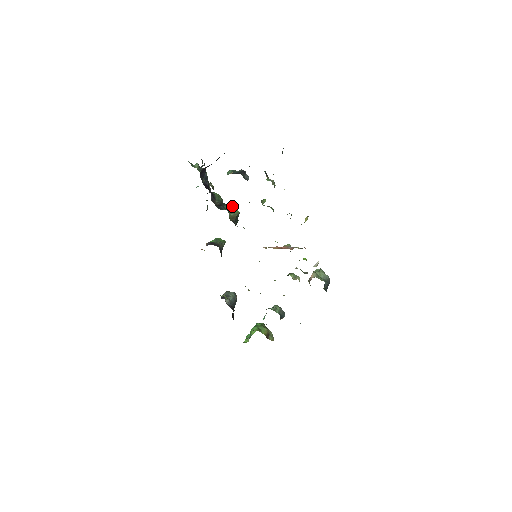
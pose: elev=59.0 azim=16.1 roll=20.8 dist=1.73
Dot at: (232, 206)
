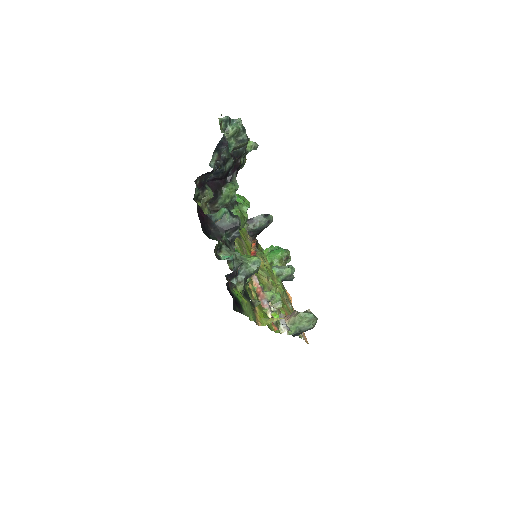
Dot at: occluded
